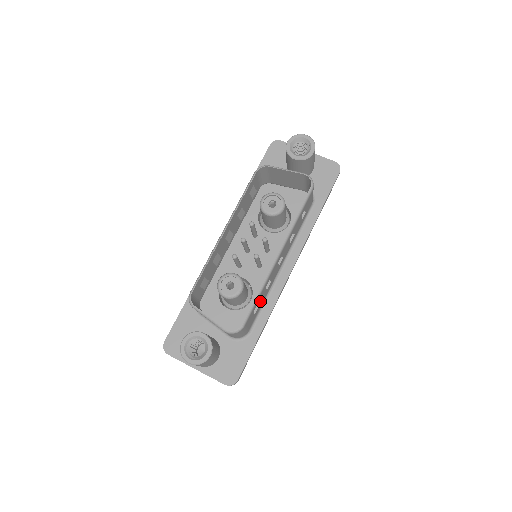
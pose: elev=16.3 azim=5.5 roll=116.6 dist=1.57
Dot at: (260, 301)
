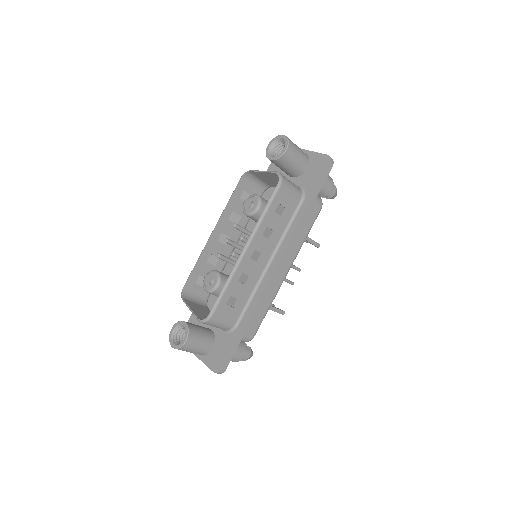
Dot at: (237, 295)
